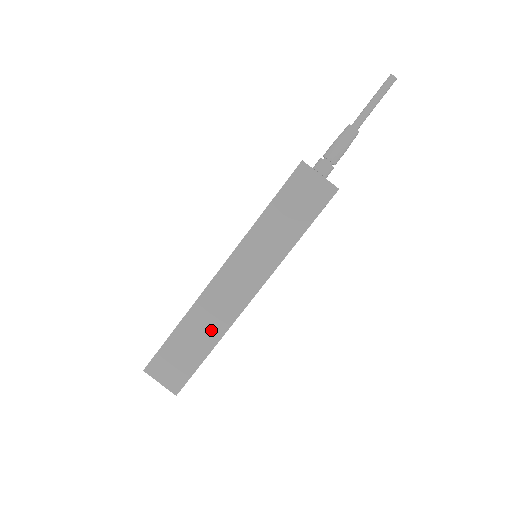
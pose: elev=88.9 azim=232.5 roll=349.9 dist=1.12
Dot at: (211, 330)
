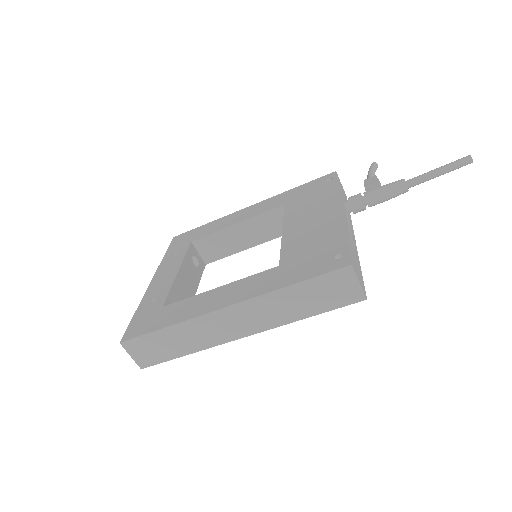
Dot at: (195, 342)
